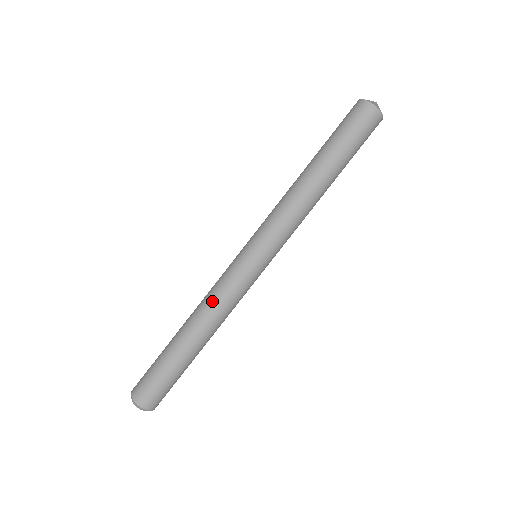
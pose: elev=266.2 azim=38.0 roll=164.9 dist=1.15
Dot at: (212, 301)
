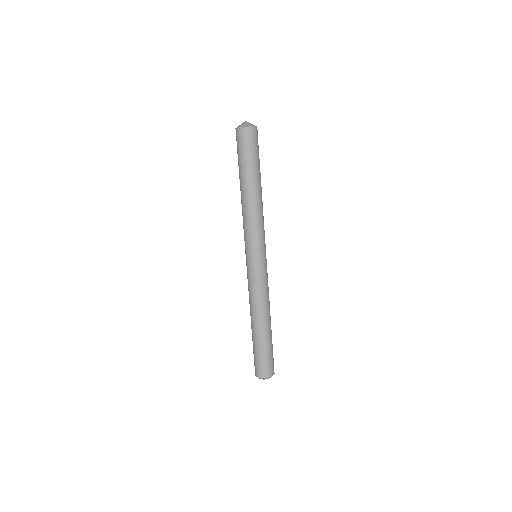
Dot at: (261, 298)
